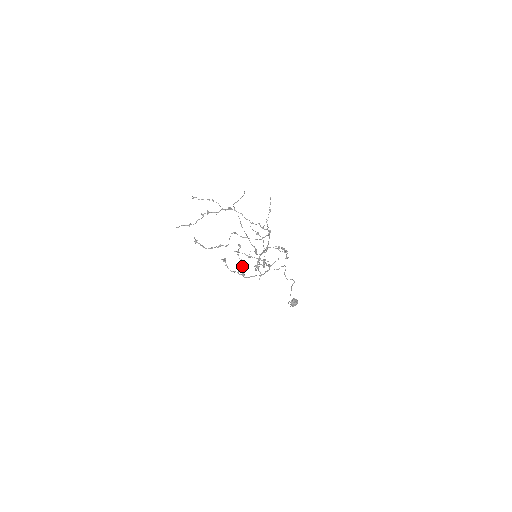
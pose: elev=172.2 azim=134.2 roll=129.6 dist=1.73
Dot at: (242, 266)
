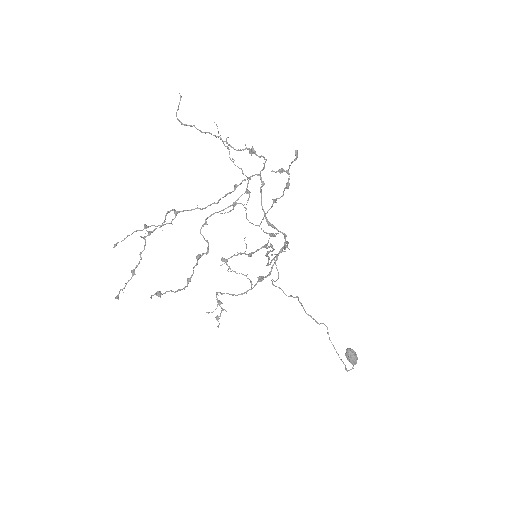
Dot at: occluded
